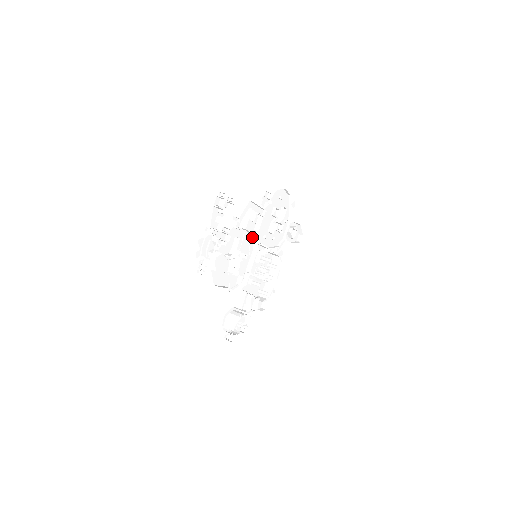
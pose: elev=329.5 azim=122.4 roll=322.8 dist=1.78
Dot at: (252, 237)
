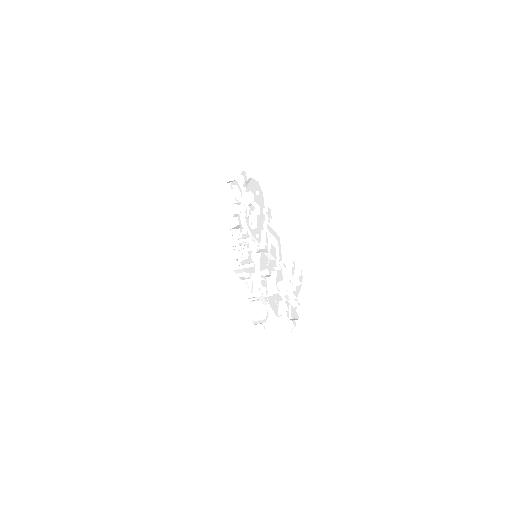
Dot at: (261, 251)
